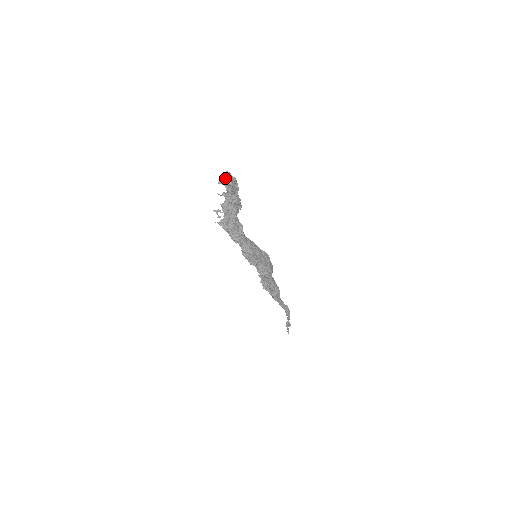
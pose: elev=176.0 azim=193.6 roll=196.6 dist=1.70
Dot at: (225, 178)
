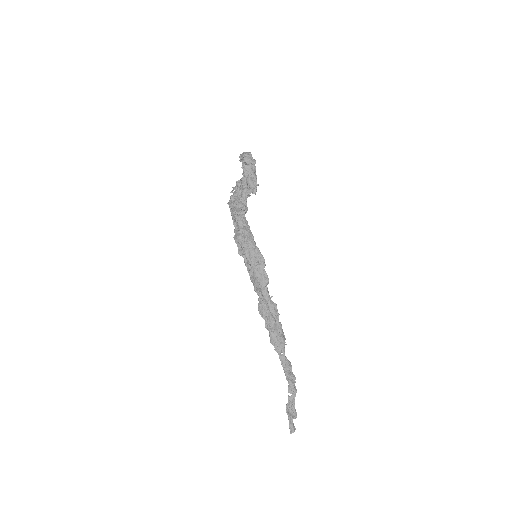
Dot at: (242, 154)
